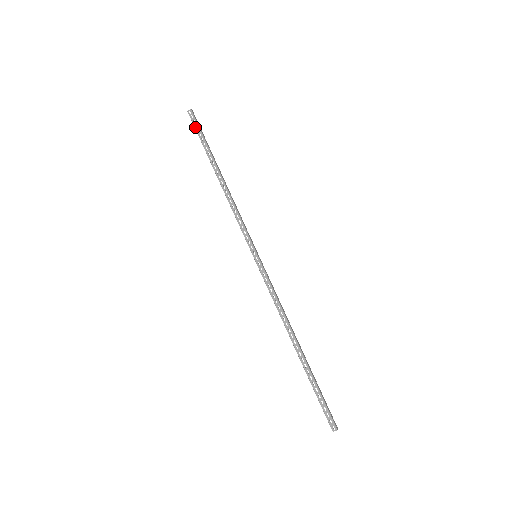
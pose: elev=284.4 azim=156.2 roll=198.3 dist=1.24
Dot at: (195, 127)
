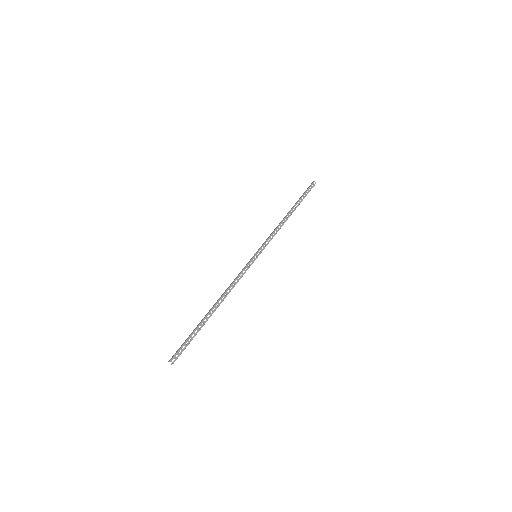
Dot at: occluded
